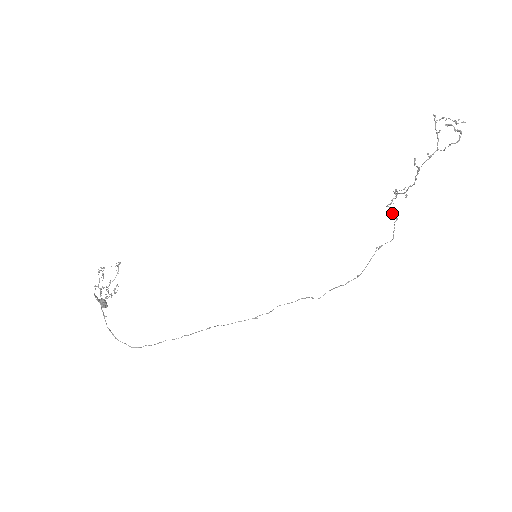
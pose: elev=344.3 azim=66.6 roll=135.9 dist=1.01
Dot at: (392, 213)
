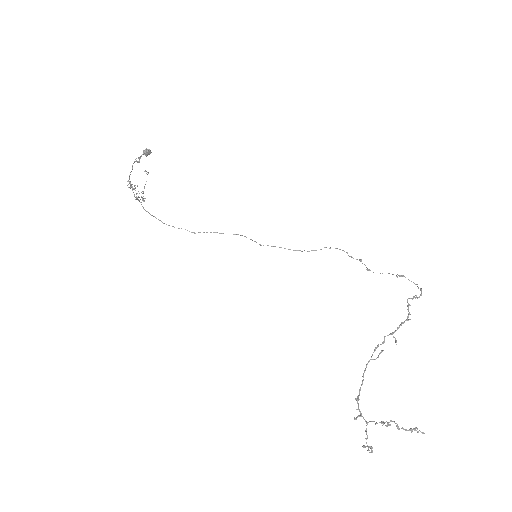
Dot at: (415, 297)
